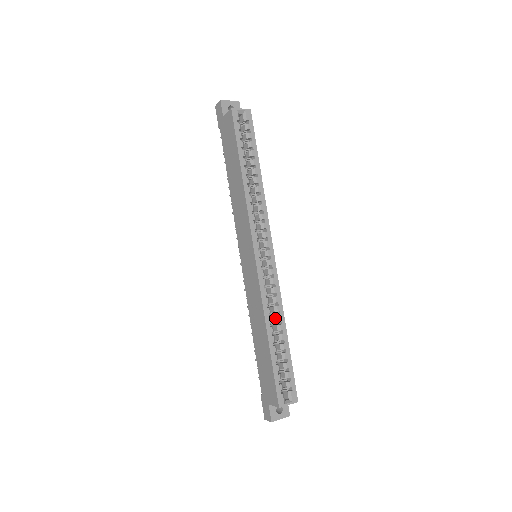
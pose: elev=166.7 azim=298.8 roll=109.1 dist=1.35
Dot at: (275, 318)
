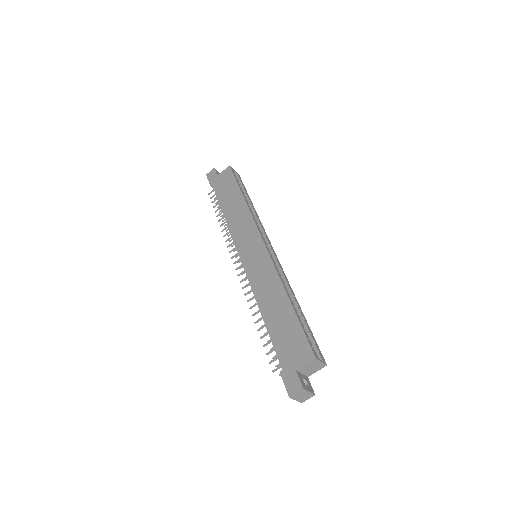
Dot at: (288, 292)
